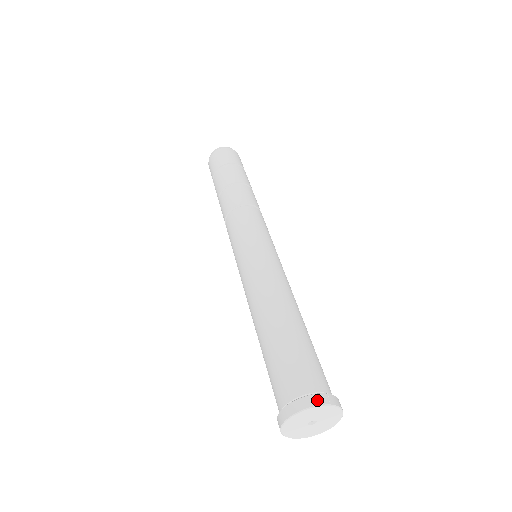
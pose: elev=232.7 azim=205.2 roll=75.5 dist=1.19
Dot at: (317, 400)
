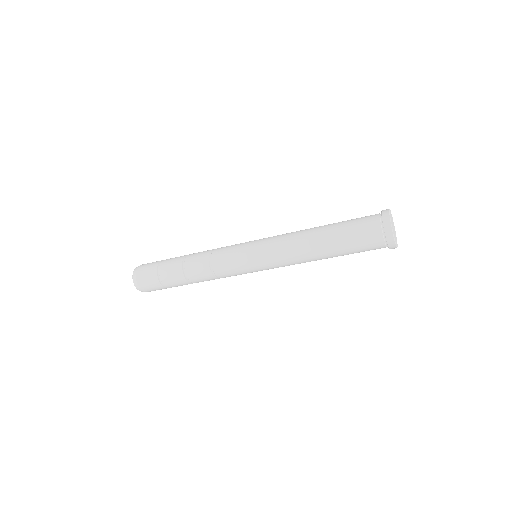
Dot at: (386, 209)
